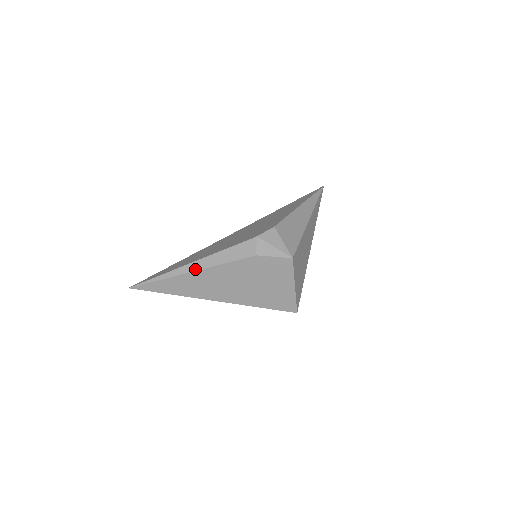
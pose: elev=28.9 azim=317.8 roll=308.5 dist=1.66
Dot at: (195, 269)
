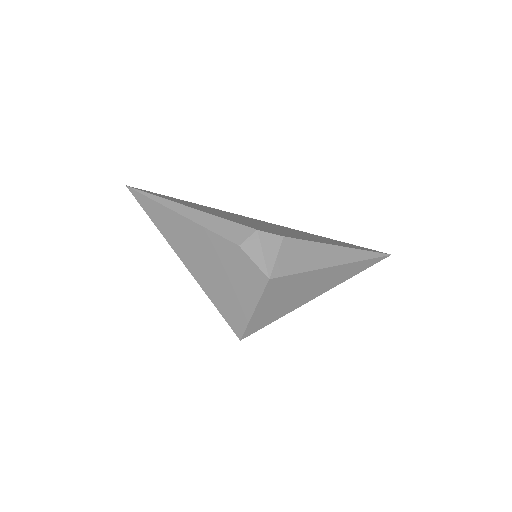
Dot at: (183, 214)
